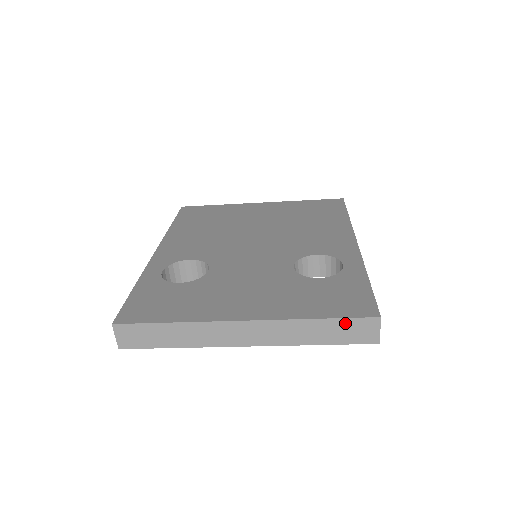
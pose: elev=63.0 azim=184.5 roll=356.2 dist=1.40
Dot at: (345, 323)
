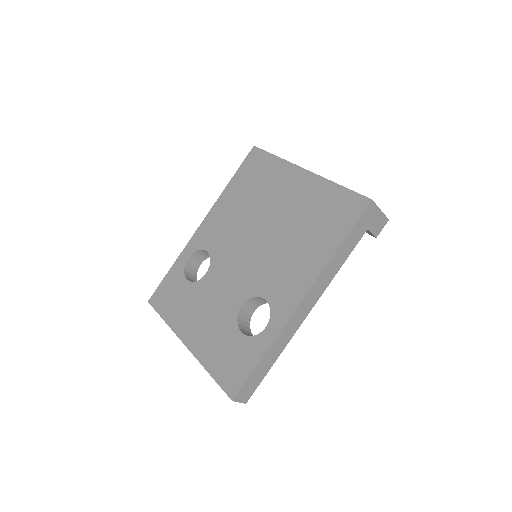
Dot at: (221, 386)
